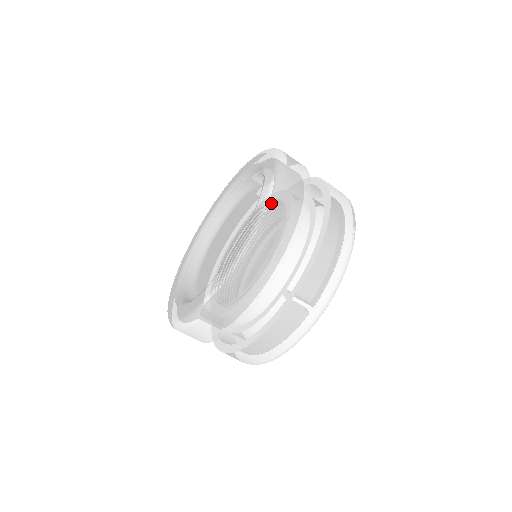
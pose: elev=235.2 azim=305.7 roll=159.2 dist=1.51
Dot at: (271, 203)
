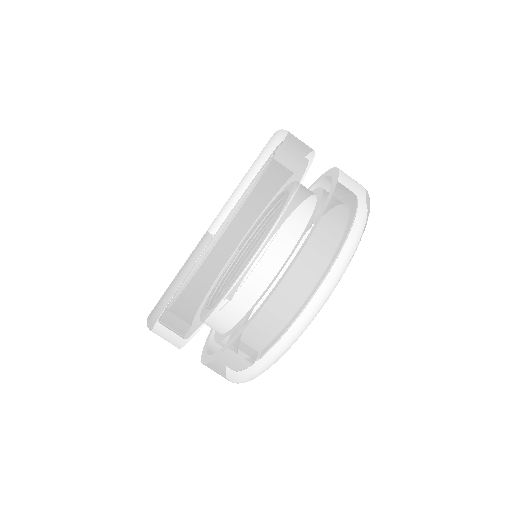
Dot at: (200, 250)
